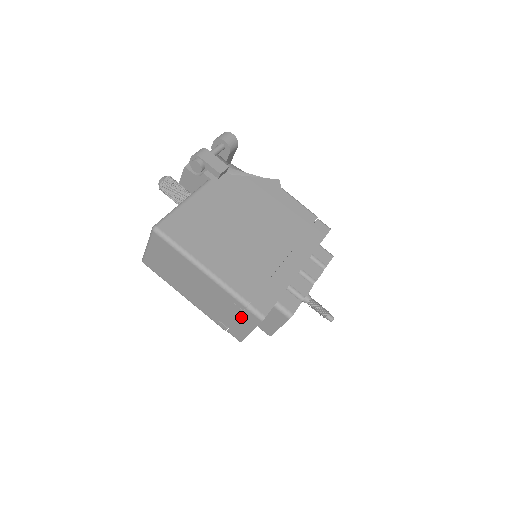
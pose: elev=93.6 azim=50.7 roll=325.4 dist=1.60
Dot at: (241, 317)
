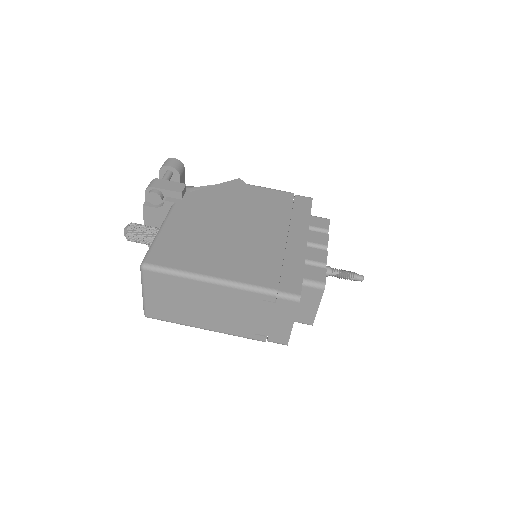
Dot at: (275, 312)
